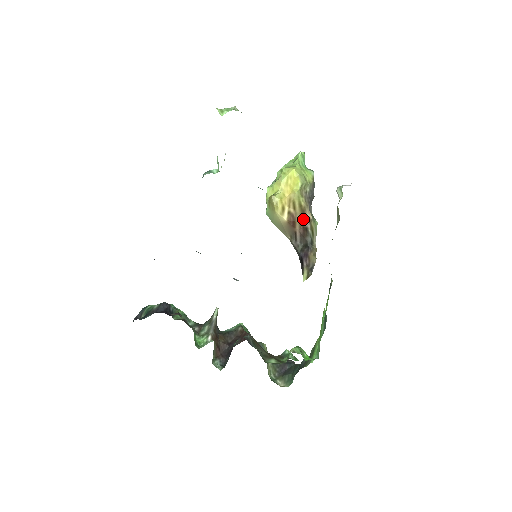
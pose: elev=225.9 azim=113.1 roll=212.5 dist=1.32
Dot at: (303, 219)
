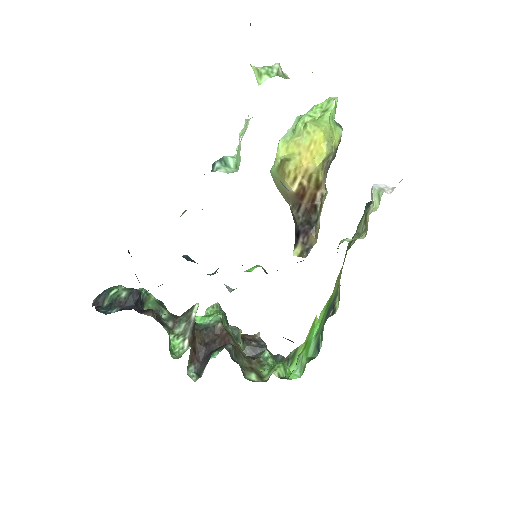
Dot at: (315, 195)
